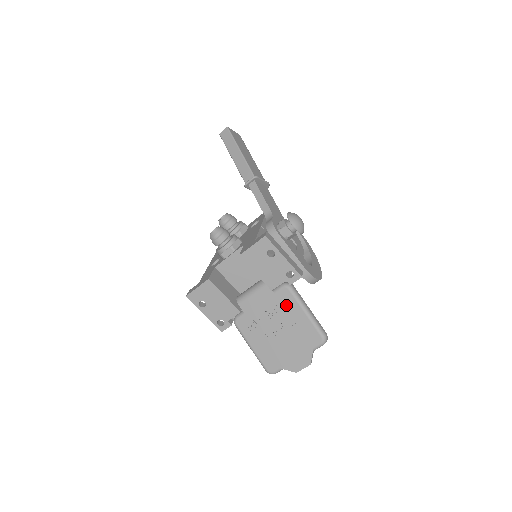
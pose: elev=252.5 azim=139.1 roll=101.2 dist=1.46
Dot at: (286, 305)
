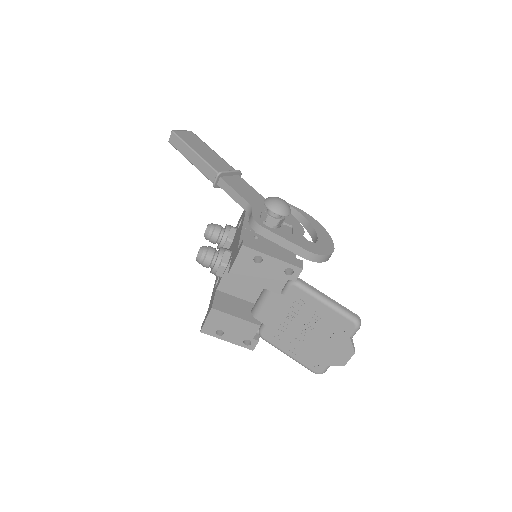
Dot at: (301, 303)
